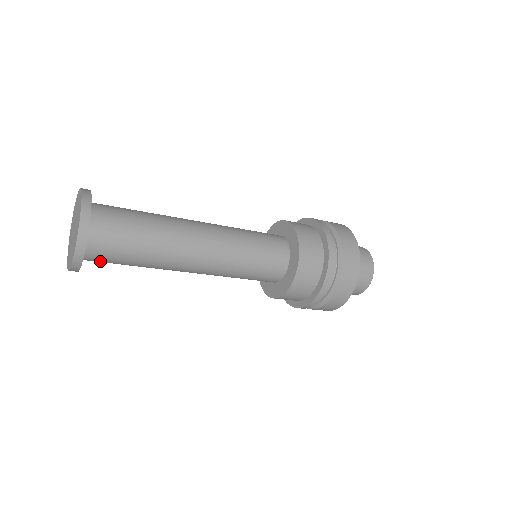
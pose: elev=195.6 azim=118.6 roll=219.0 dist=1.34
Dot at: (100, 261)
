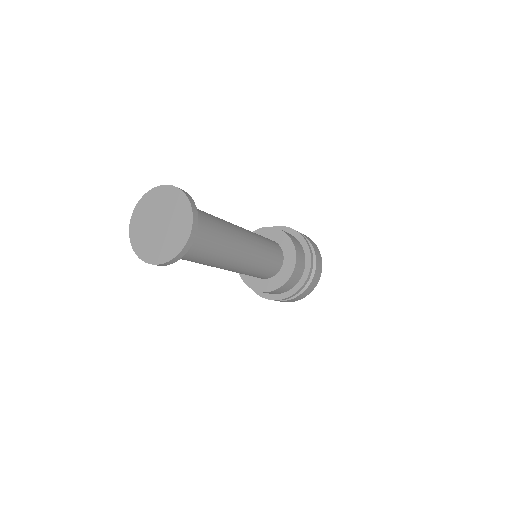
Dot at: occluded
